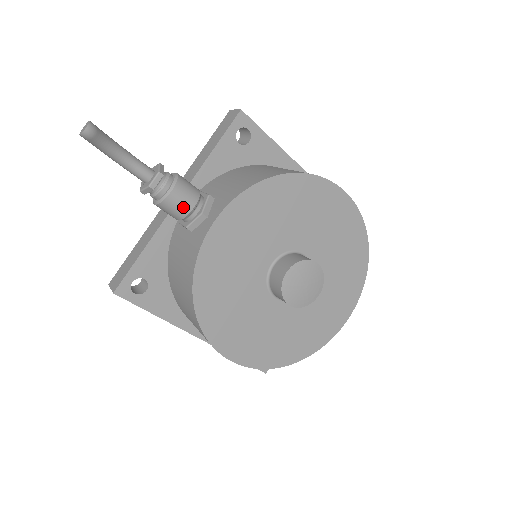
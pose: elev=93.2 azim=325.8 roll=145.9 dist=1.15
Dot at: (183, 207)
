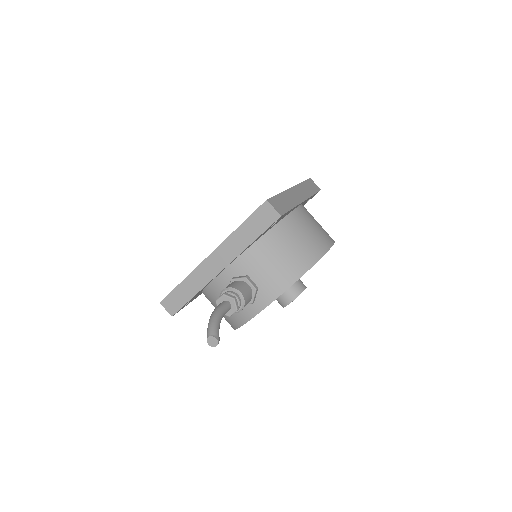
Dot at: occluded
